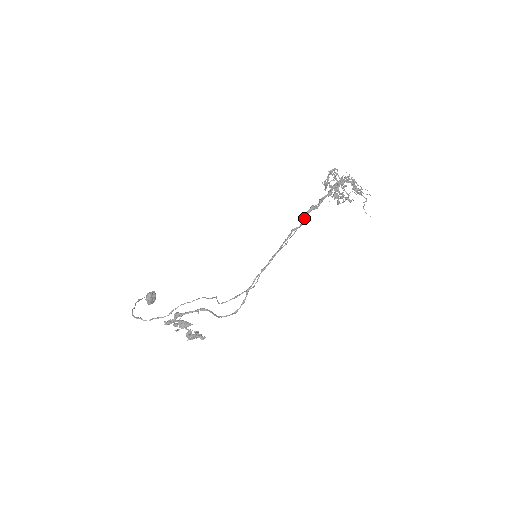
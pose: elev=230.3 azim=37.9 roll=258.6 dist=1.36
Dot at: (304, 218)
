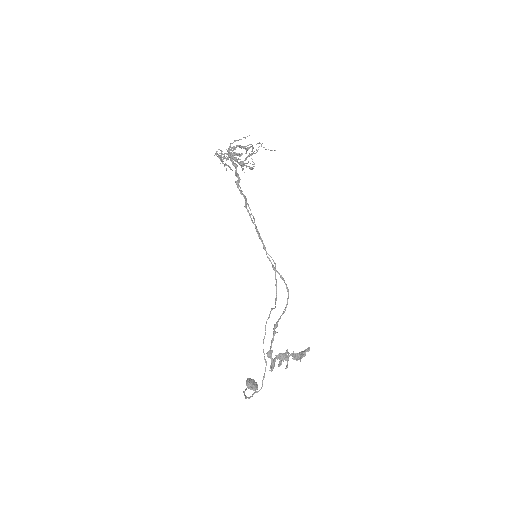
Dot at: (241, 193)
